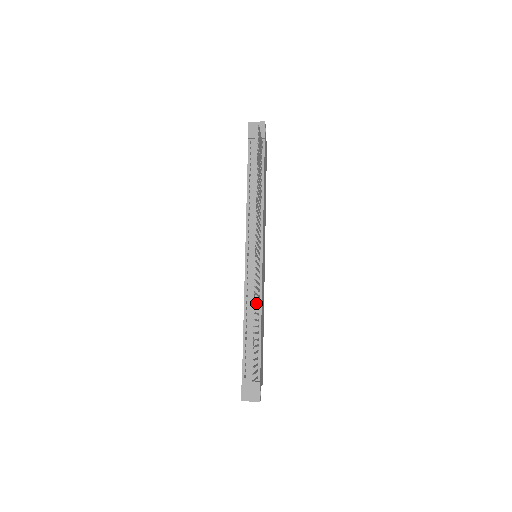
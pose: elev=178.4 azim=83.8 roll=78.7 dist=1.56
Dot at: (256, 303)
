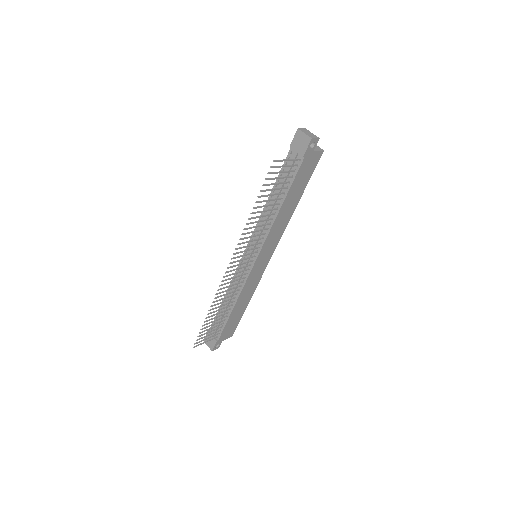
Dot at: (236, 292)
